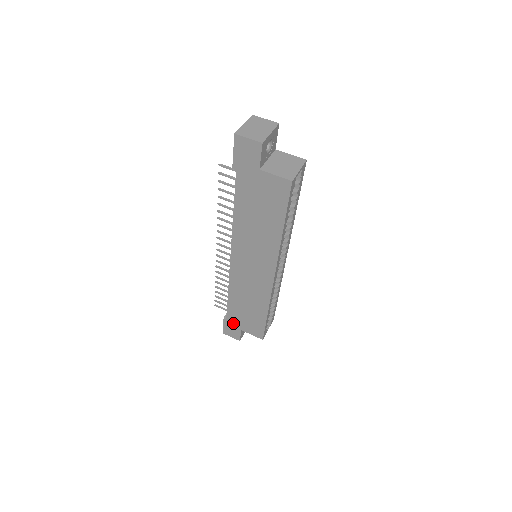
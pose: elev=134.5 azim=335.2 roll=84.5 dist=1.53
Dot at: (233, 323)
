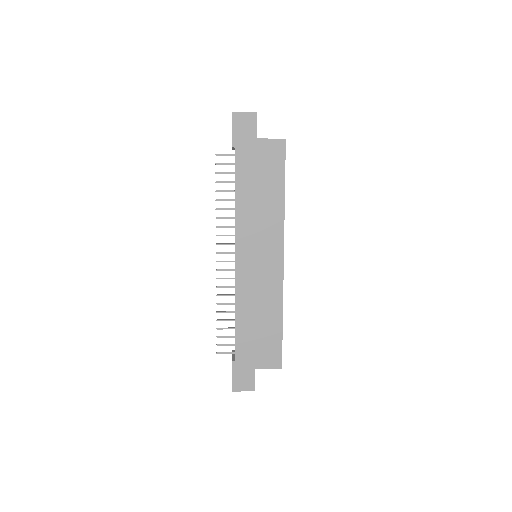
Dot at: (244, 363)
